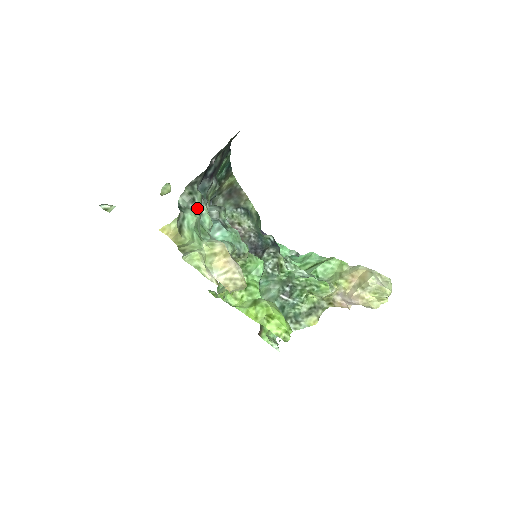
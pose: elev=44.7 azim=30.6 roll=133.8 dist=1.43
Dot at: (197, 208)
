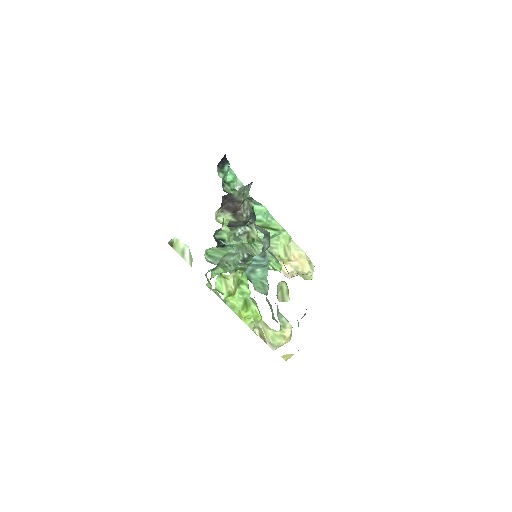
Dot at: occluded
